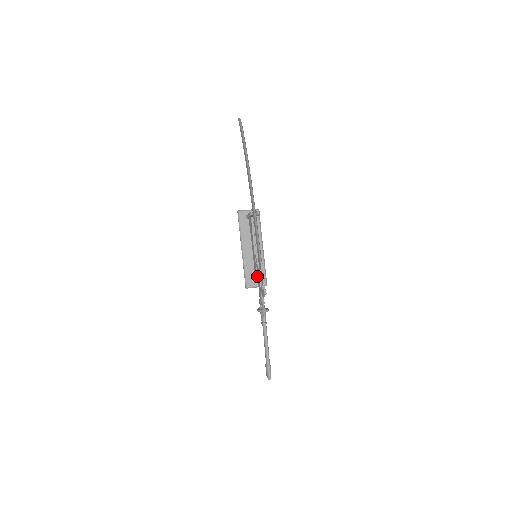
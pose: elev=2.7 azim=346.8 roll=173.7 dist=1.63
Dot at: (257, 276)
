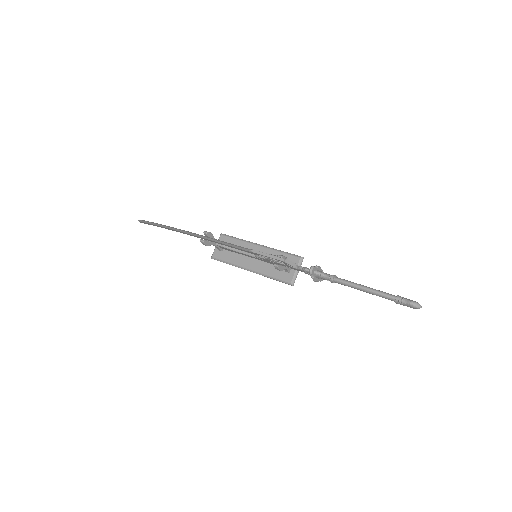
Dot at: occluded
